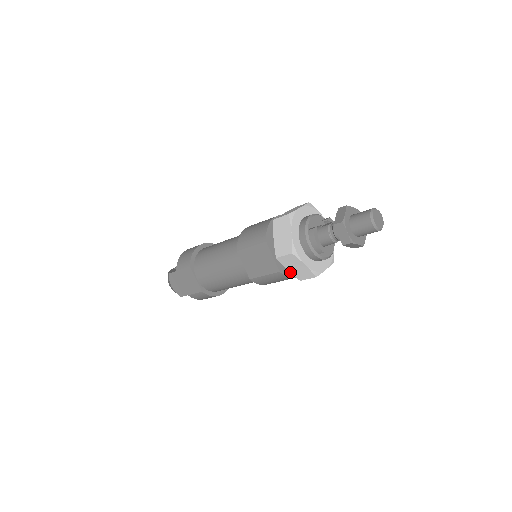
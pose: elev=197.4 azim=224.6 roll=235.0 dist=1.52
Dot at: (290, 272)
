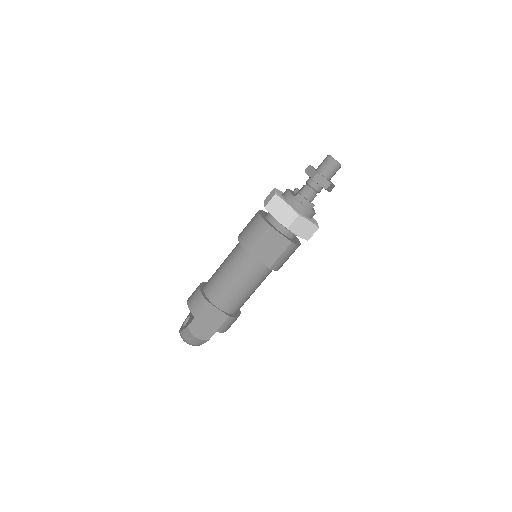
Dot at: occluded
